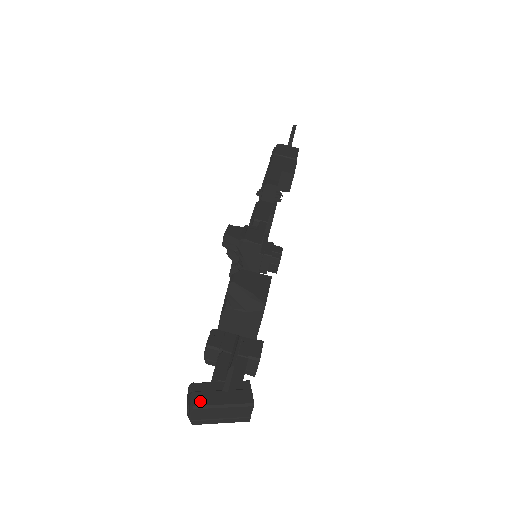
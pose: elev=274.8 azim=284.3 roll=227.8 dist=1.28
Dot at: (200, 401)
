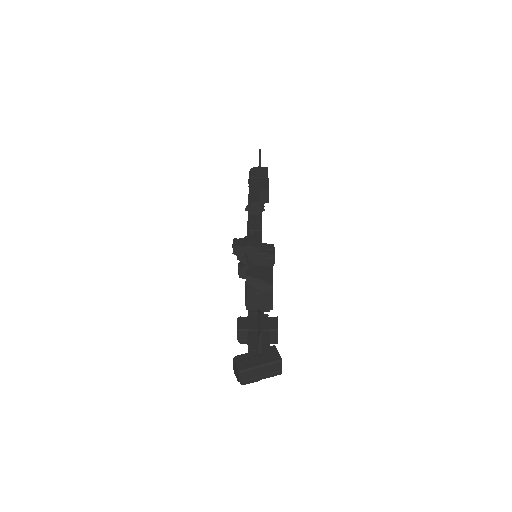
Dot at: (244, 366)
